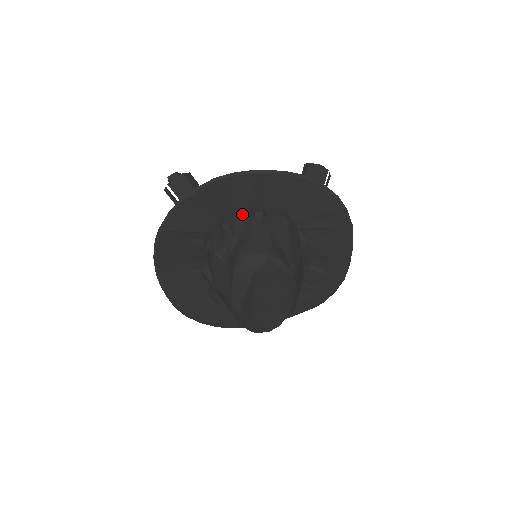
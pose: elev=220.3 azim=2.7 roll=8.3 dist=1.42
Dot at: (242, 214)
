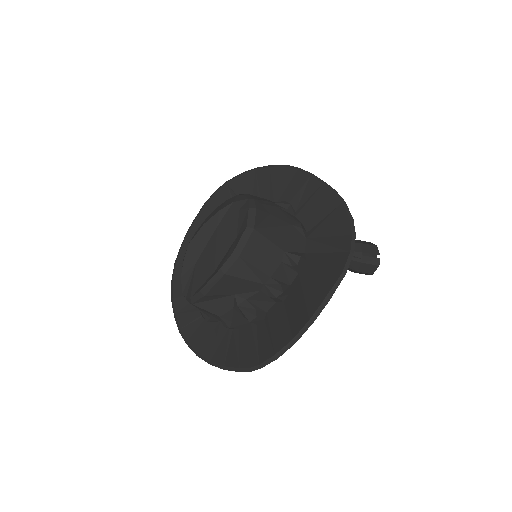
Dot at: occluded
